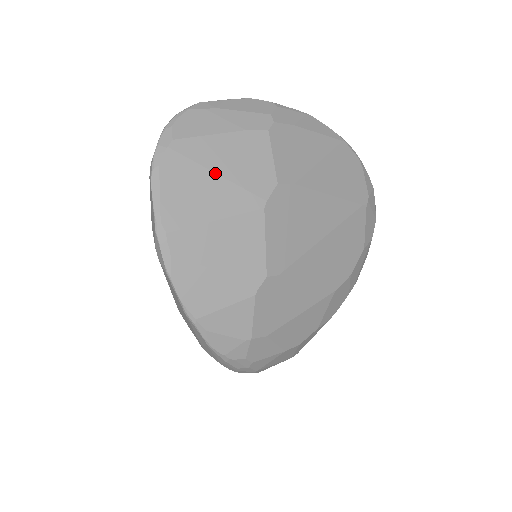
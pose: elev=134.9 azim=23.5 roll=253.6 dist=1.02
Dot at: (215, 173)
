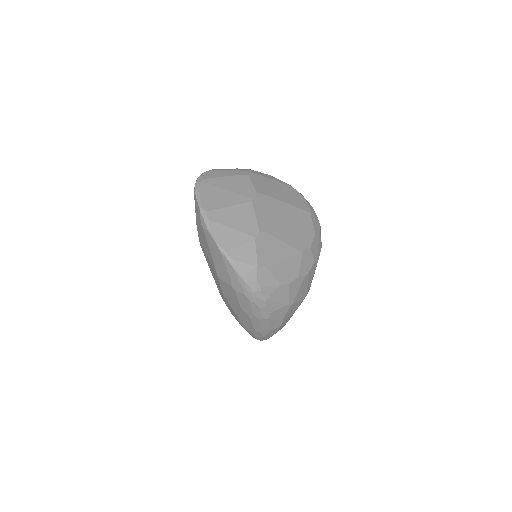
Dot at: (225, 190)
